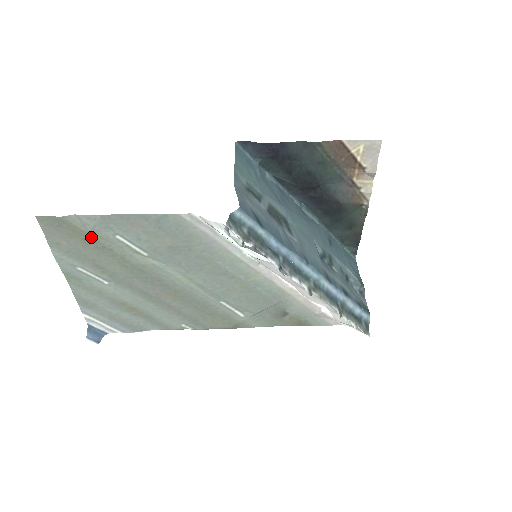
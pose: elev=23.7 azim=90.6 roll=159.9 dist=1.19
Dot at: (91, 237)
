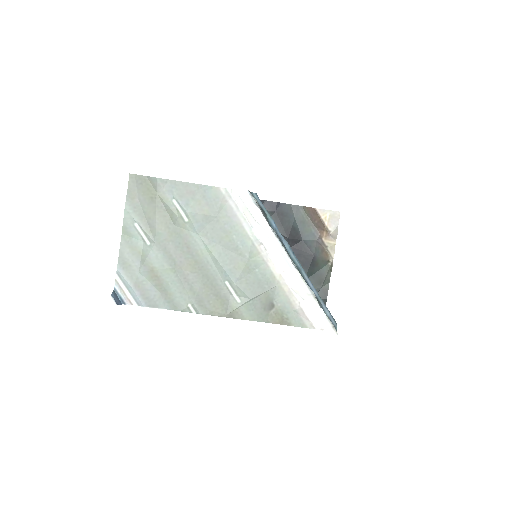
Dot at: (157, 196)
